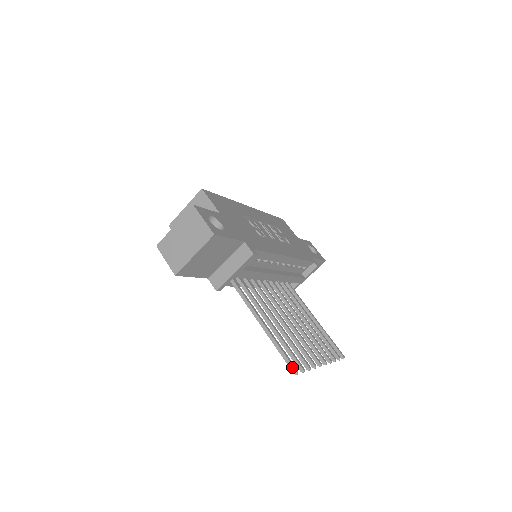
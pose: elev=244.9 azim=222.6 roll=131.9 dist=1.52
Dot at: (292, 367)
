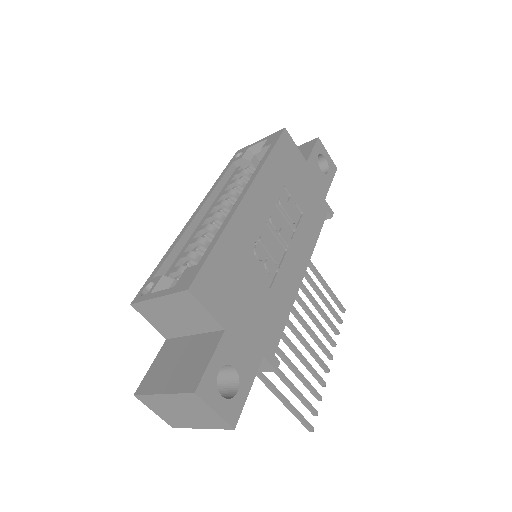
Dot at: (308, 428)
